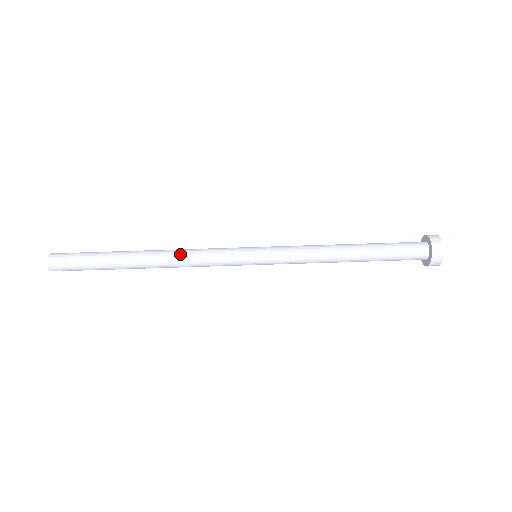
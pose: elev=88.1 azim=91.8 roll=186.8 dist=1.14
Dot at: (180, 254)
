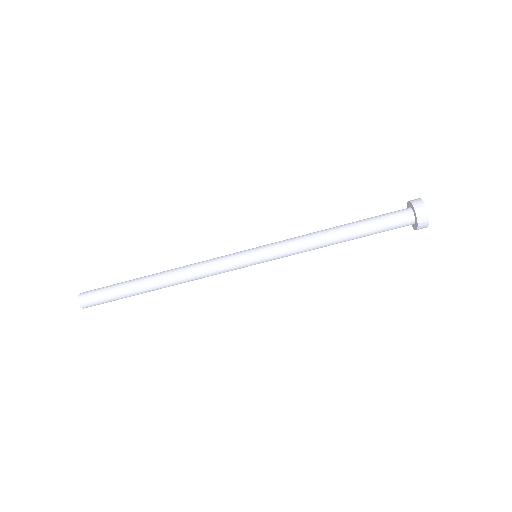
Dot at: (188, 267)
